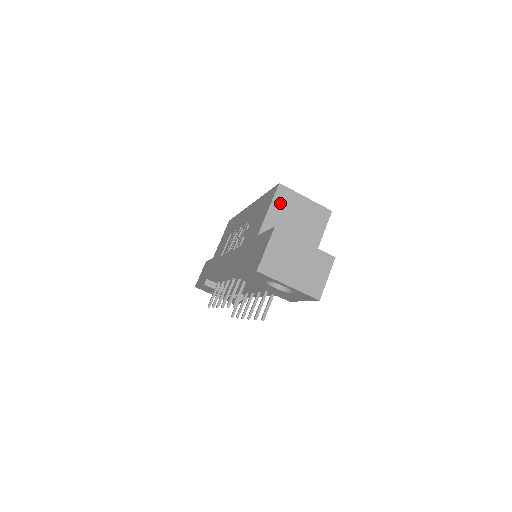
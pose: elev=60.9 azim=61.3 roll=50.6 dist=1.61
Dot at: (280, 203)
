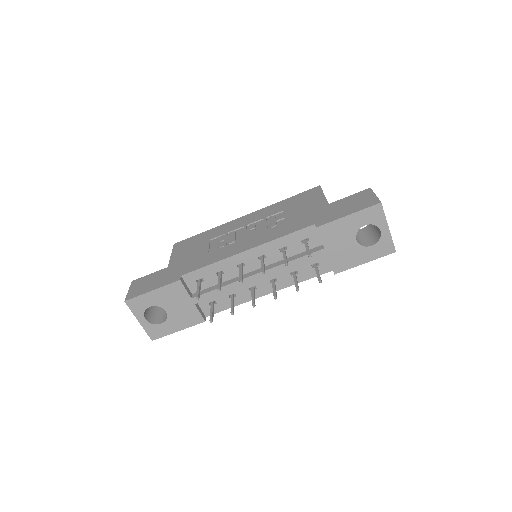
Dot at: occluded
